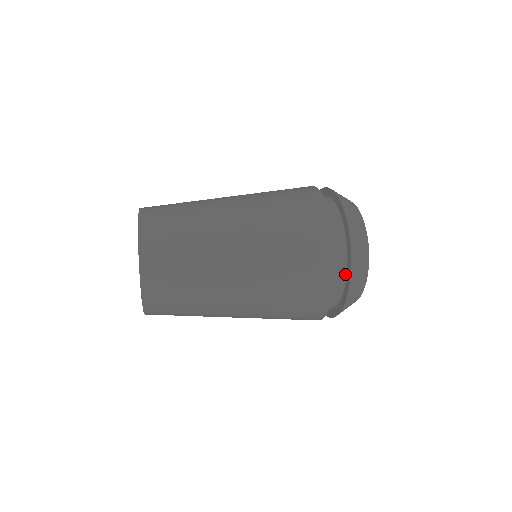
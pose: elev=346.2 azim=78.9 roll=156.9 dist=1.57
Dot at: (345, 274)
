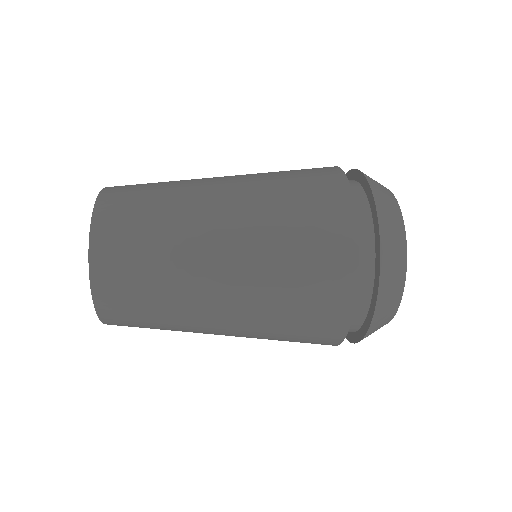
Dot at: (360, 325)
